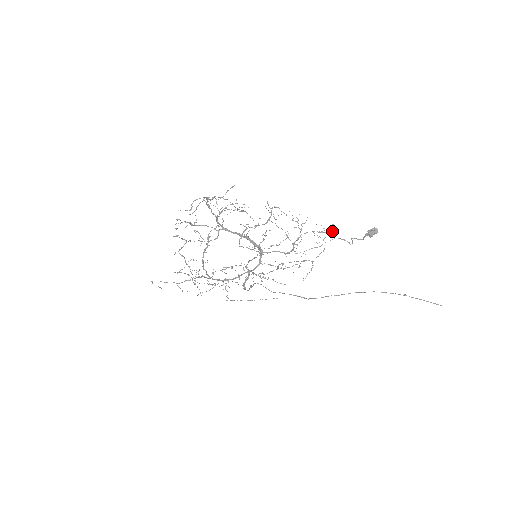
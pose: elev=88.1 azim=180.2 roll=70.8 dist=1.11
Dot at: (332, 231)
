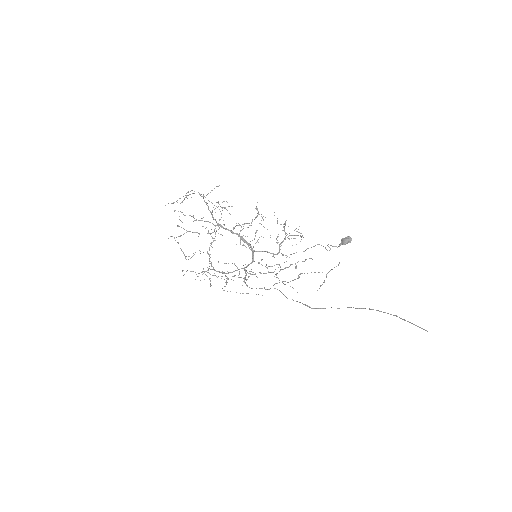
Dot at: occluded
